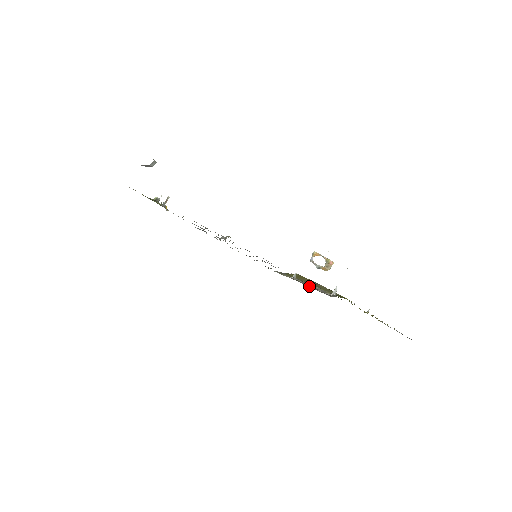
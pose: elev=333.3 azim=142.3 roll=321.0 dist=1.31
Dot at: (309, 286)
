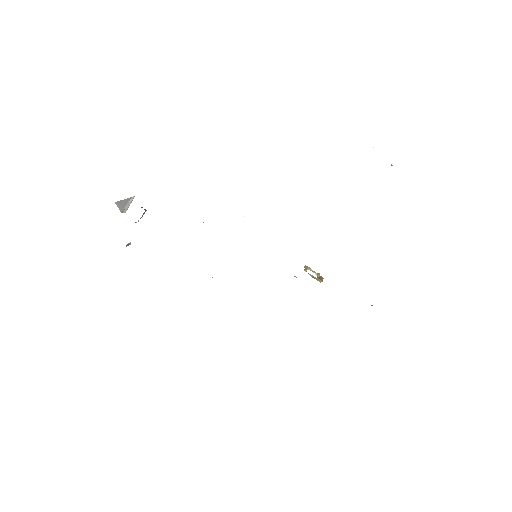
Dot at: occluded
